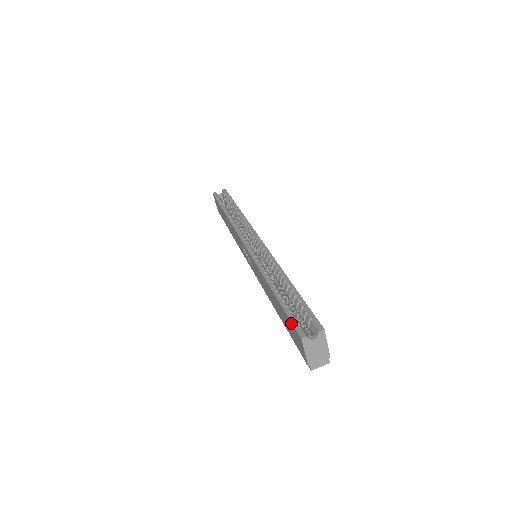
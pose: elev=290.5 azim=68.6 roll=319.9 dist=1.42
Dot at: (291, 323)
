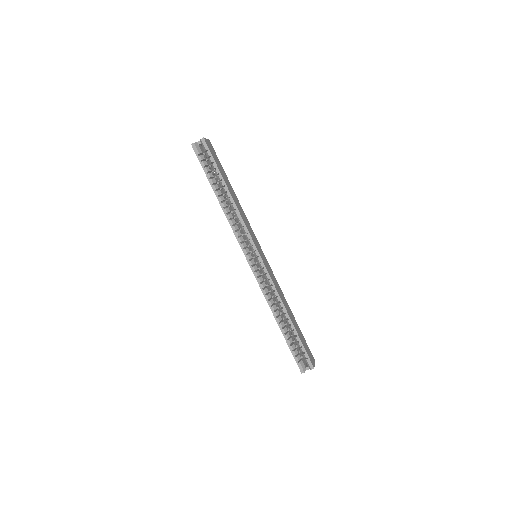
Dot at: occluded
